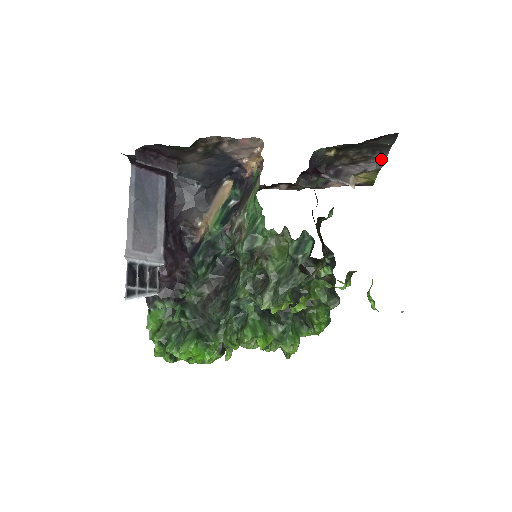
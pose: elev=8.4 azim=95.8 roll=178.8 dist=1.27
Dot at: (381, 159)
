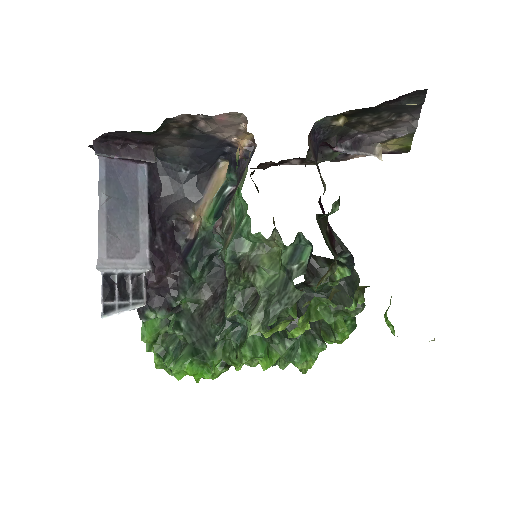
Dot at: (411, 122)
